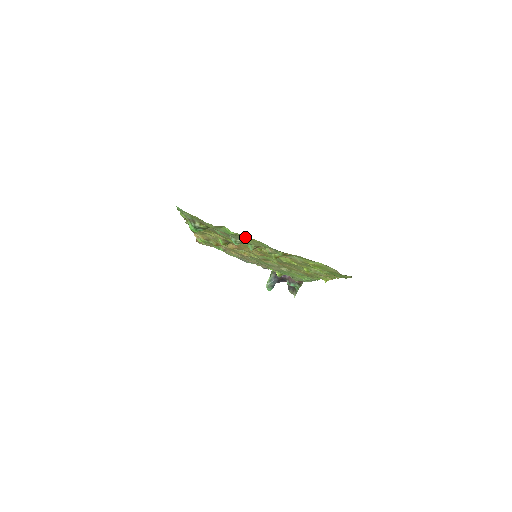
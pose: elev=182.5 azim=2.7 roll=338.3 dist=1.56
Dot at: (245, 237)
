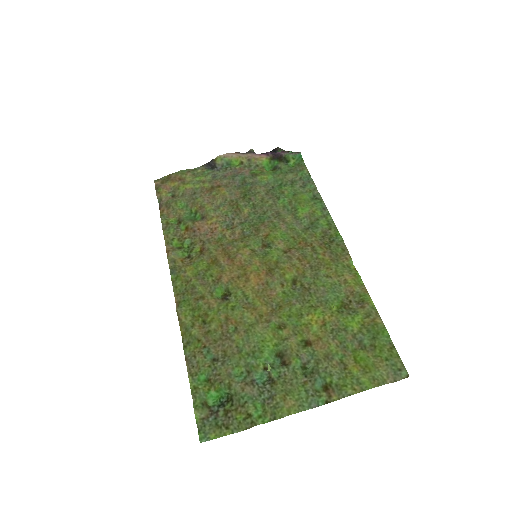
Dot at: (275, 394)
